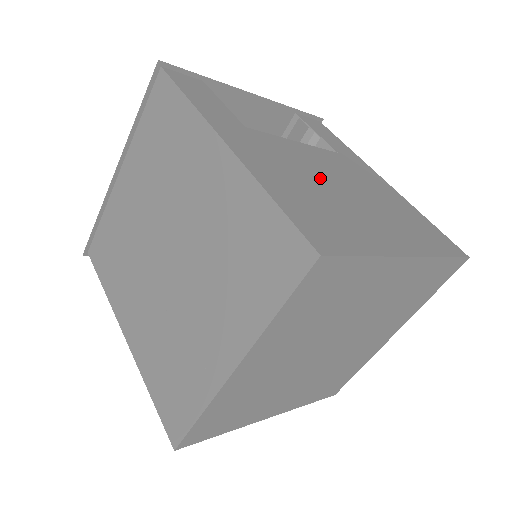
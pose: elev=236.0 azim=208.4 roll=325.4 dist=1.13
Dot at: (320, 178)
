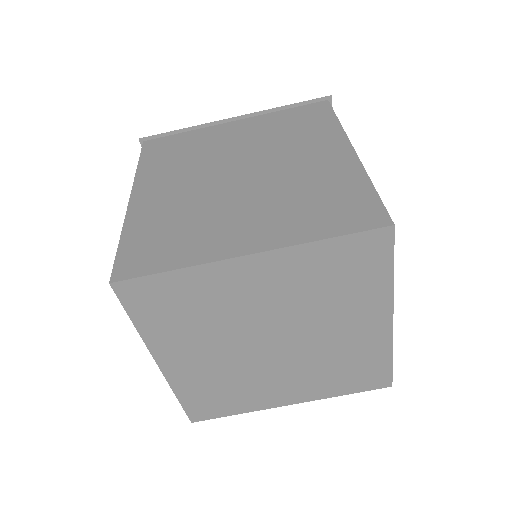
Dot at: occluded
